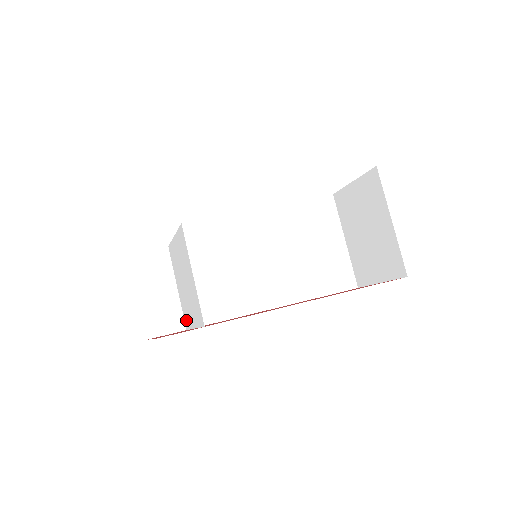
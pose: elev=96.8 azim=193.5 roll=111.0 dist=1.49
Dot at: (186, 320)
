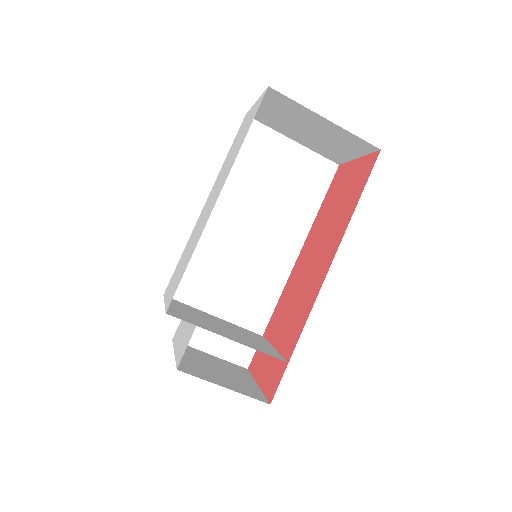
Dot at: (257, 336)
